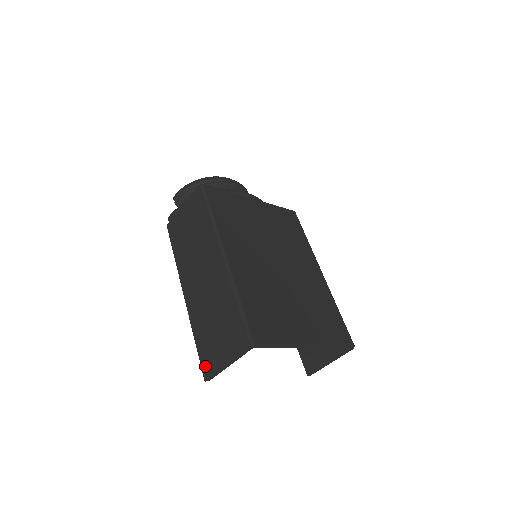
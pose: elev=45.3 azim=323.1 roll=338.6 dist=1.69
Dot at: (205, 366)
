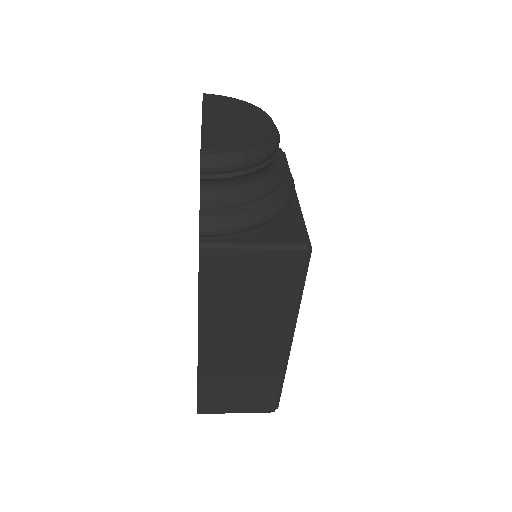
Dot at: (205, 407)
